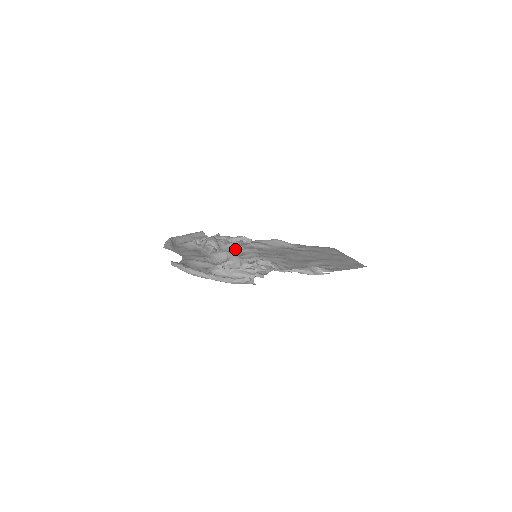
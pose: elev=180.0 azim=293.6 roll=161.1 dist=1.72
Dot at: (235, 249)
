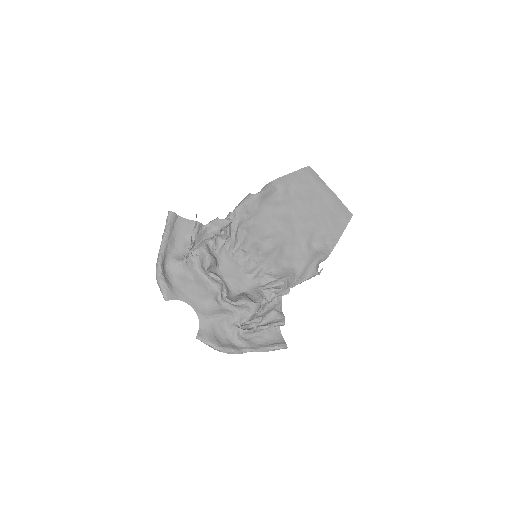
Dot at: (230, 250)
